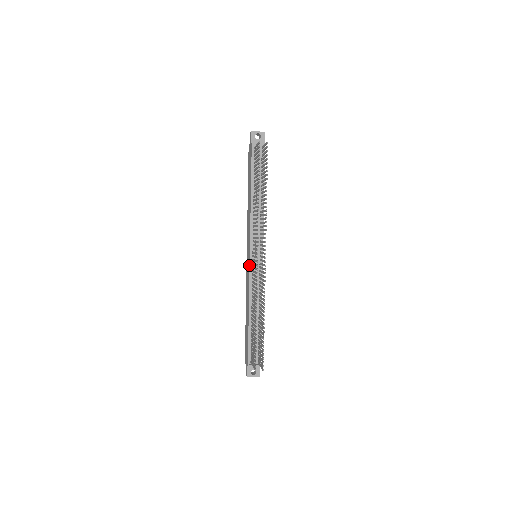
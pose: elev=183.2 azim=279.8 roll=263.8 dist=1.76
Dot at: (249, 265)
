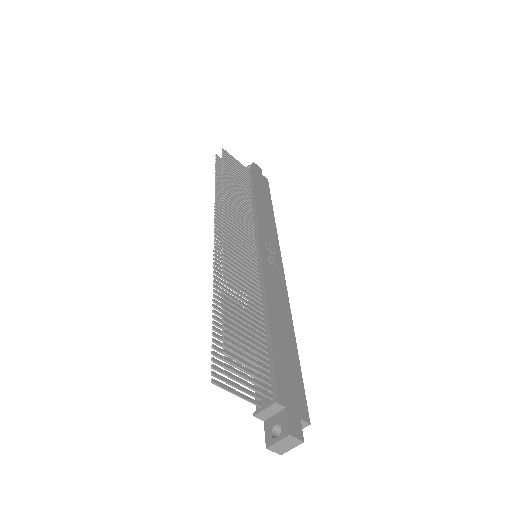
Dot at: occluded
